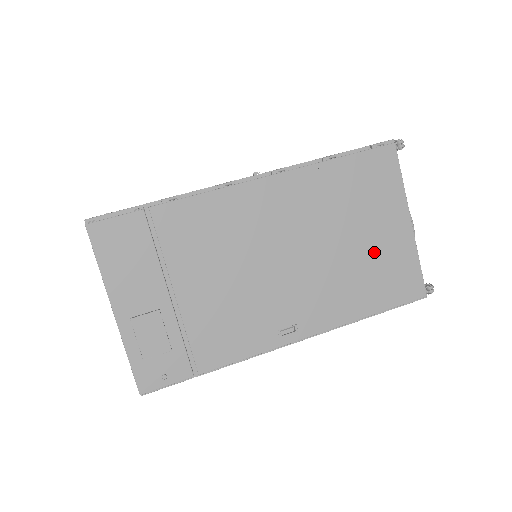
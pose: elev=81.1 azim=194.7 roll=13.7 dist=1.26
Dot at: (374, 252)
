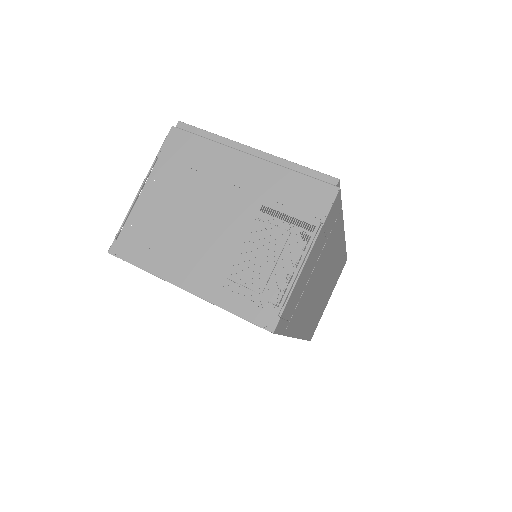
Dot at: occluded
